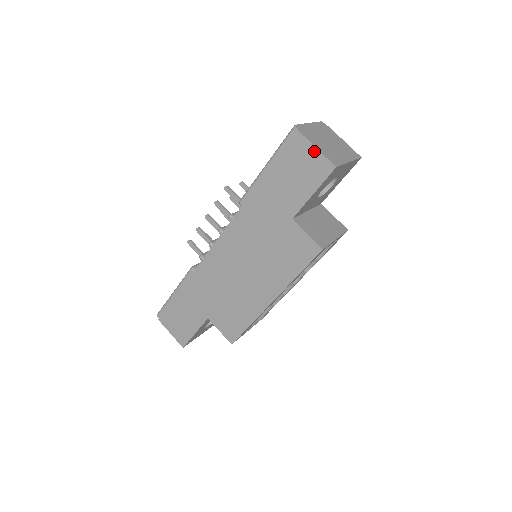
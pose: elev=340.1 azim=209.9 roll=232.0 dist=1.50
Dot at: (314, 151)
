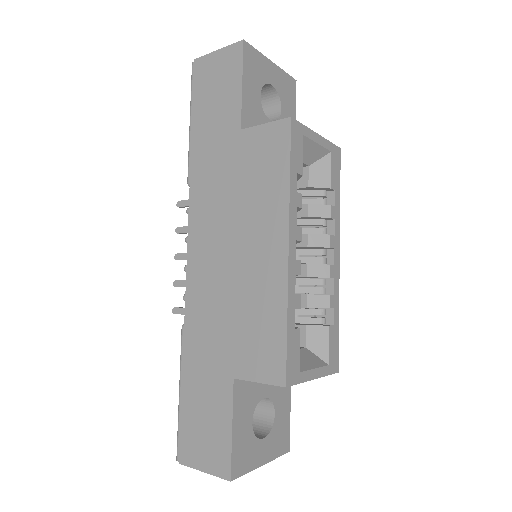
Dot at: (217, 54)
